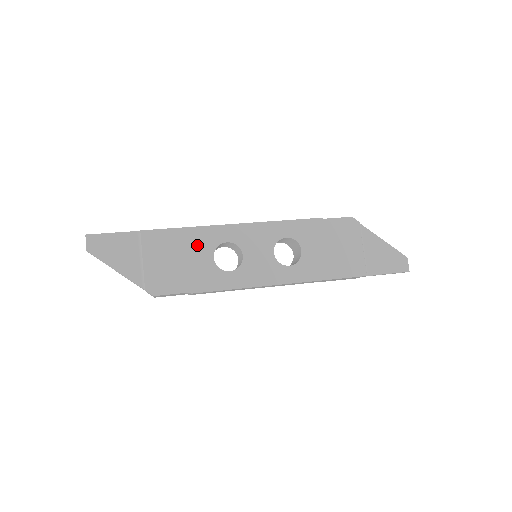
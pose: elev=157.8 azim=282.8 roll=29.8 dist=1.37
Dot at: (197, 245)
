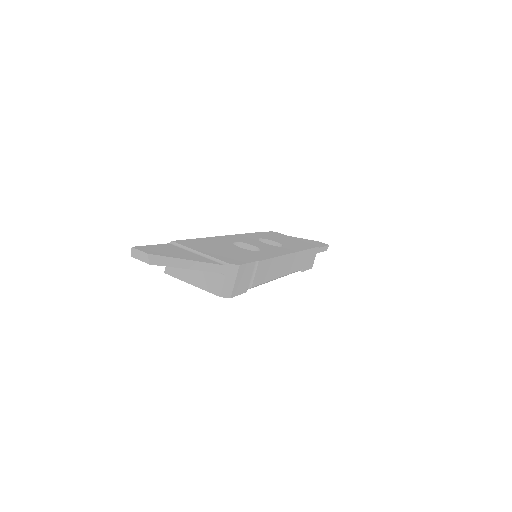
Dot at: (220, 244)
